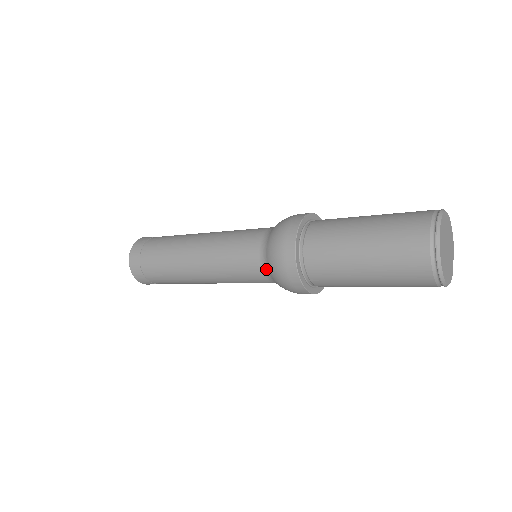
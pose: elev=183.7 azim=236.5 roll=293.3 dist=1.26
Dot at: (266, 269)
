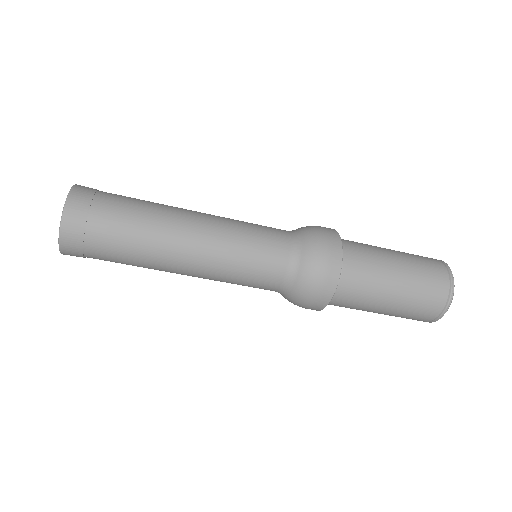
Dot at: (295, 263)
